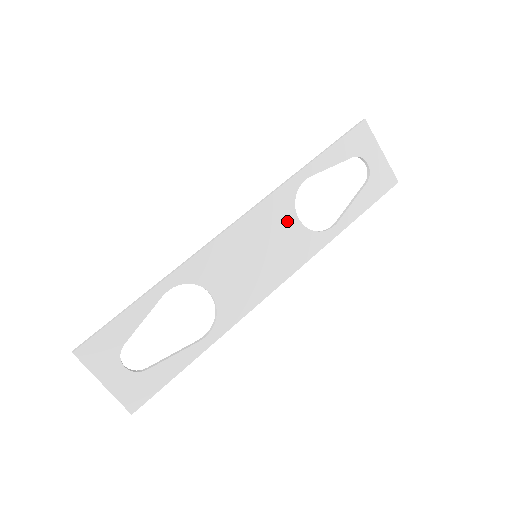
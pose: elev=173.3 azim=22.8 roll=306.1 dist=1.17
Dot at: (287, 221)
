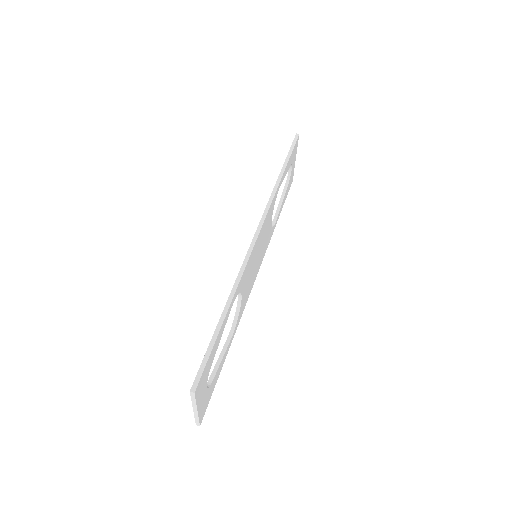
Dot at: (269, 223)
